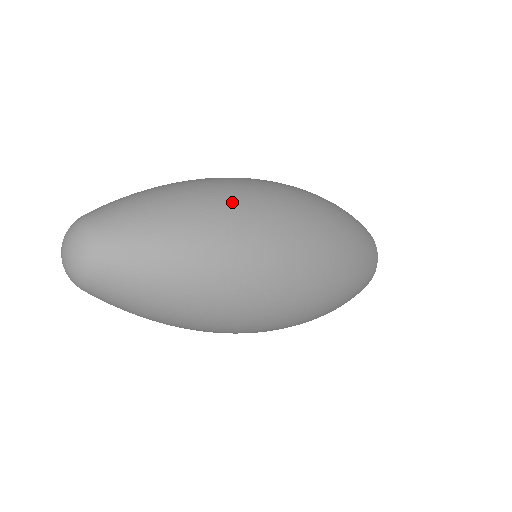
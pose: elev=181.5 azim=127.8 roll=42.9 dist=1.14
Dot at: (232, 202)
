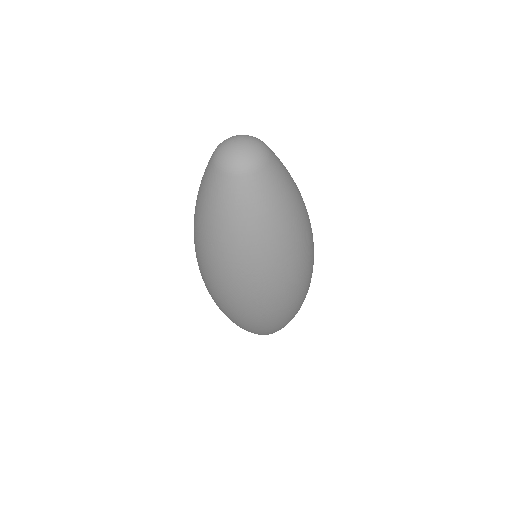
Dot at: occluded
